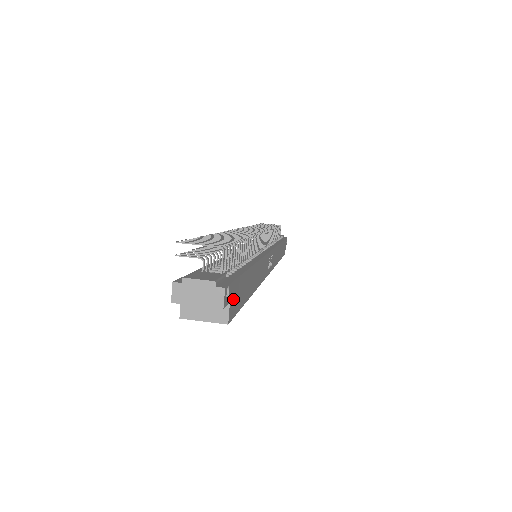
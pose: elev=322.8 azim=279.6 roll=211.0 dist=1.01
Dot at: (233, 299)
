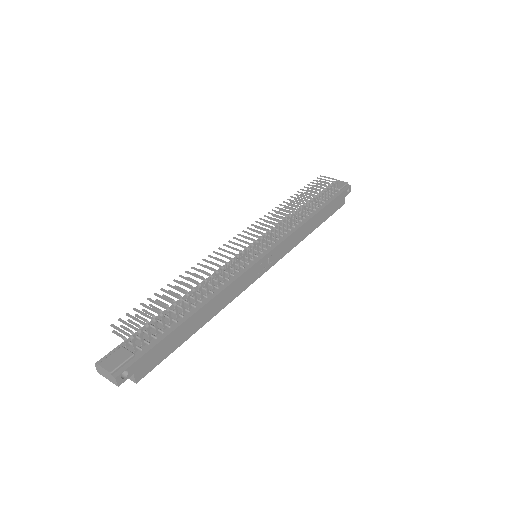
Dot at: (142, 367)
